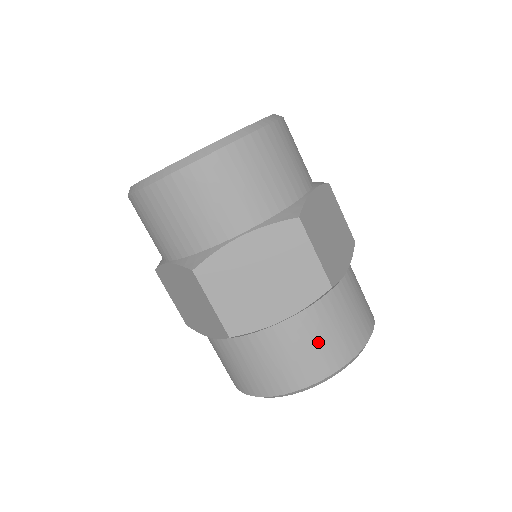
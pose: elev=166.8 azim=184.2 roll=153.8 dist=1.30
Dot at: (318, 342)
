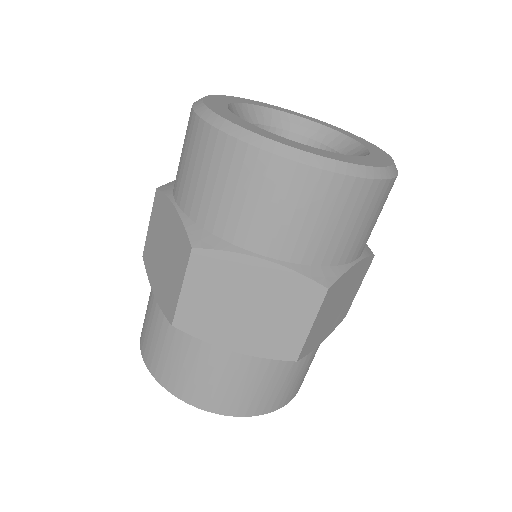
Dot at: occluded
